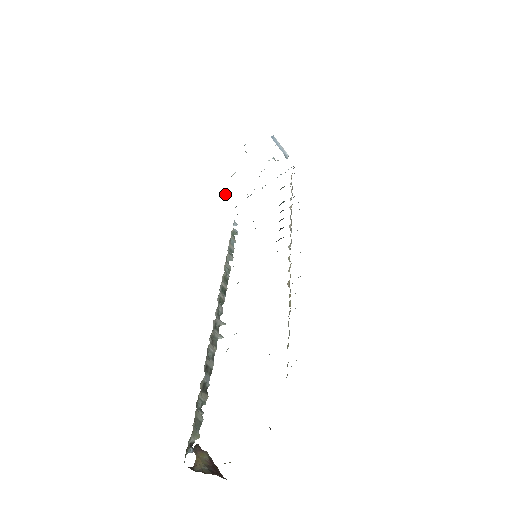
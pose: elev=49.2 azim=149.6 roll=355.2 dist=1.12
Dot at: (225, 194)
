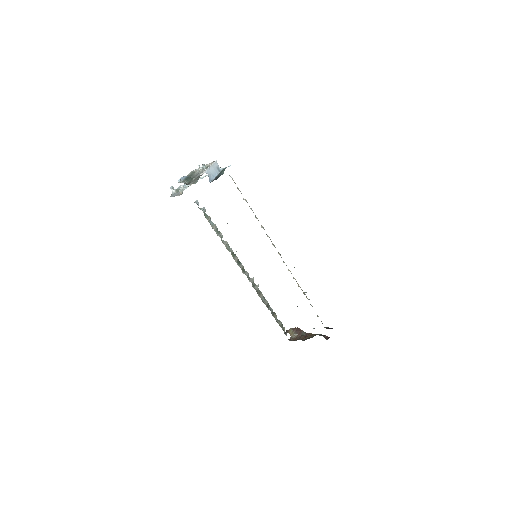
Dot at: (171, 188)
